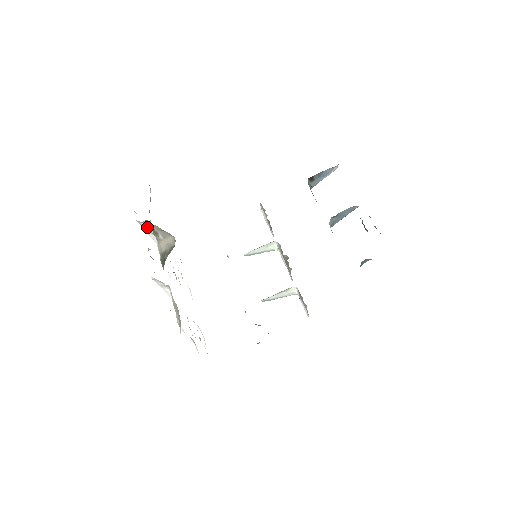
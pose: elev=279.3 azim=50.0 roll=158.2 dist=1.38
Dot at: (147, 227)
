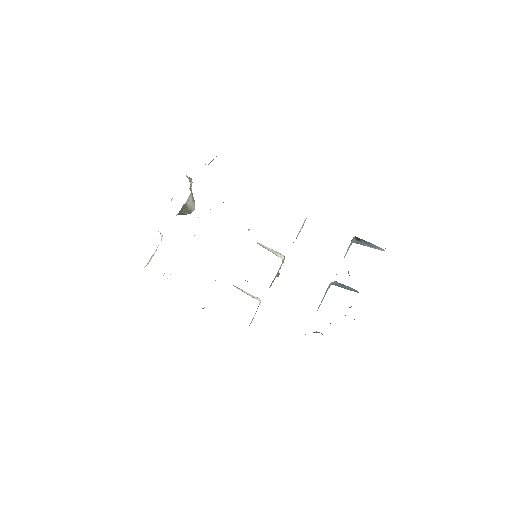
Dot at: (189, 180)
